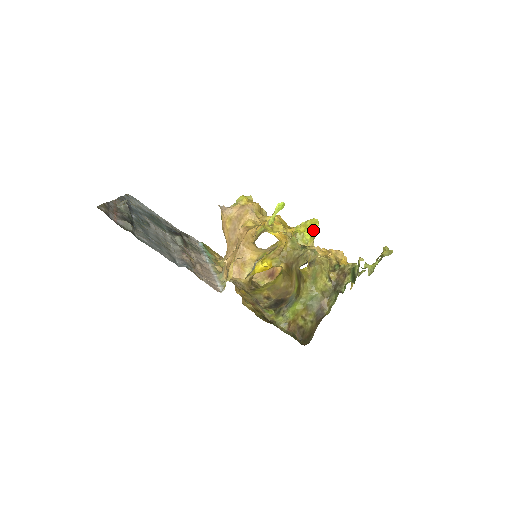
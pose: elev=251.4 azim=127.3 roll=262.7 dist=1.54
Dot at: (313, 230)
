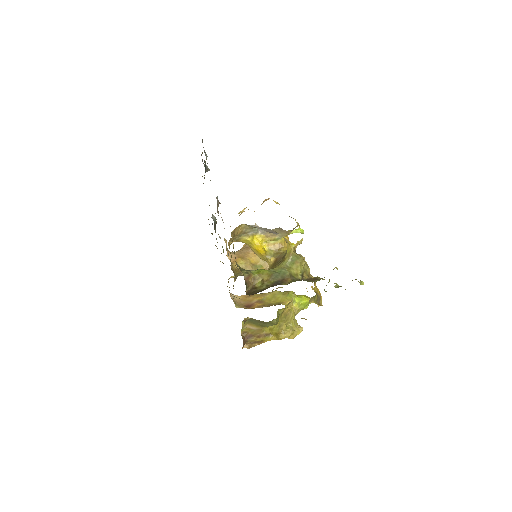
Dot at: (304, 299)
